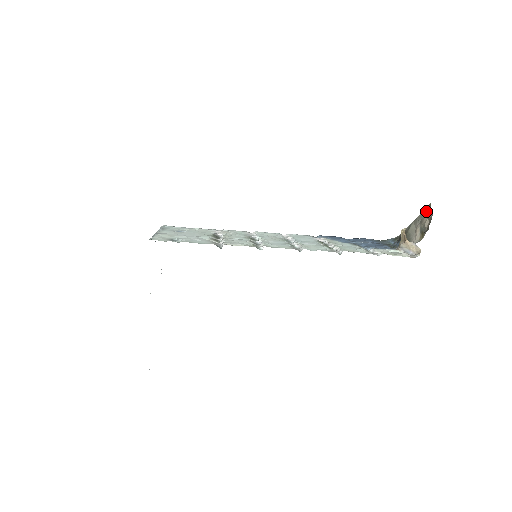
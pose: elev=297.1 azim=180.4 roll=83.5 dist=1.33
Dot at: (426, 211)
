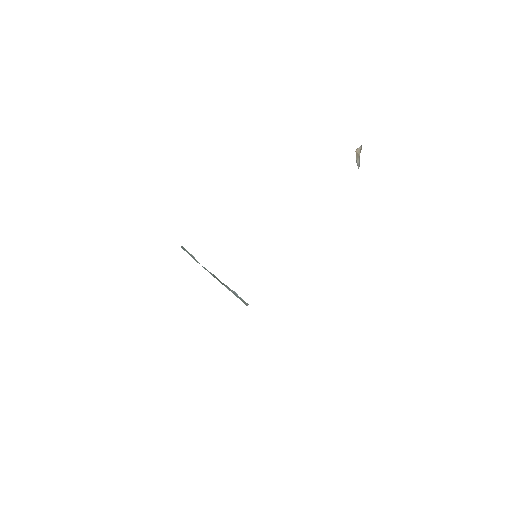
Dot at: occluded
